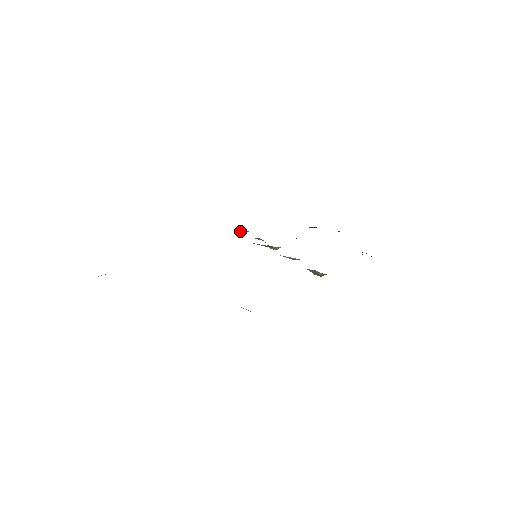
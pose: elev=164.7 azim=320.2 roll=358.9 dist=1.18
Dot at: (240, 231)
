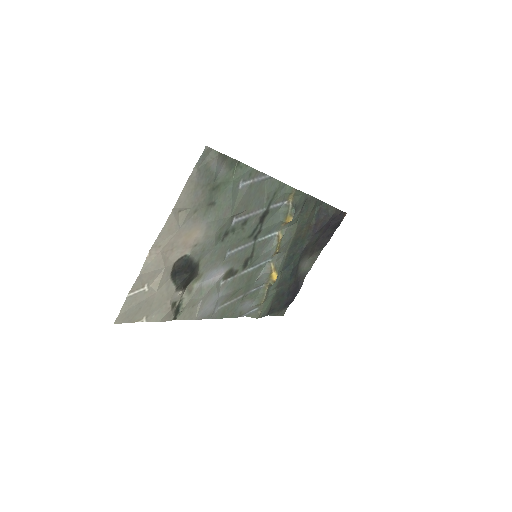
Dot at: (254, 316)
